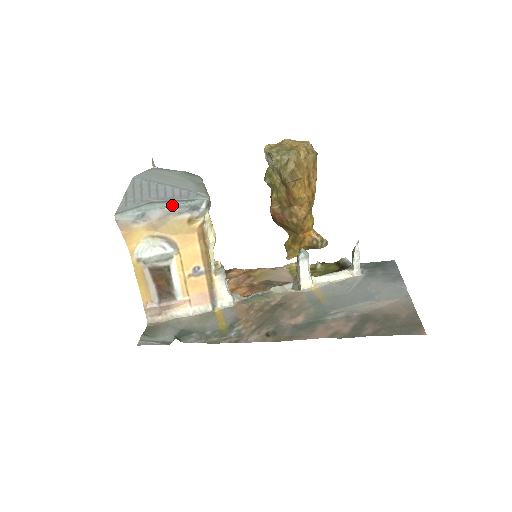
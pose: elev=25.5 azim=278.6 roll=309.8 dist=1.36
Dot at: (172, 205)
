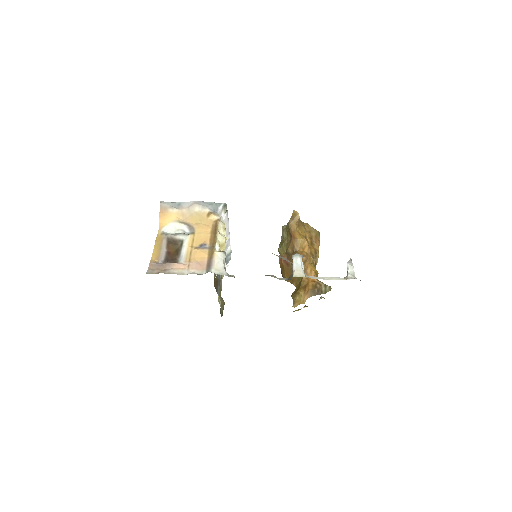
Dot at: (200, 202)
